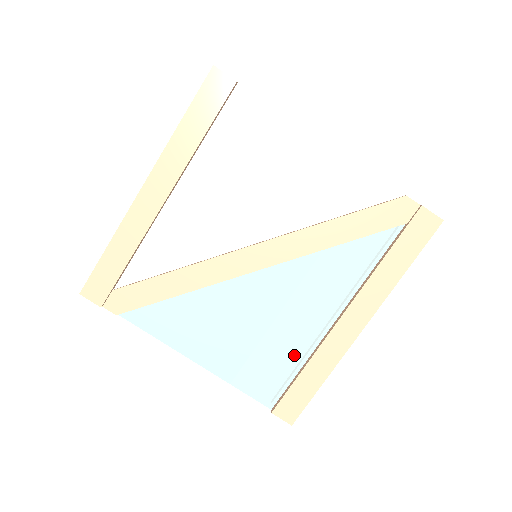
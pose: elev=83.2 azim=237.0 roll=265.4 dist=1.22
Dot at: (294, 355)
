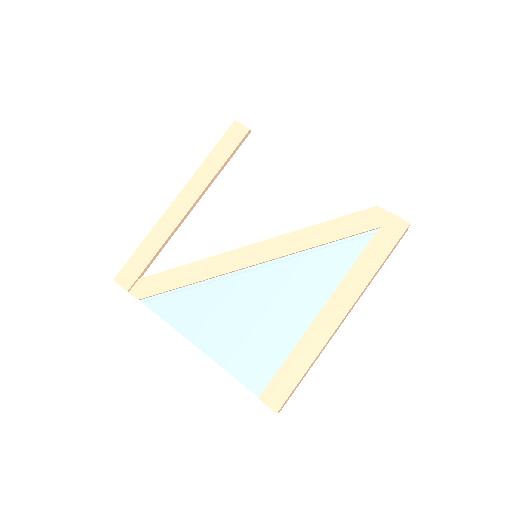
Dot at: (283, 343)
